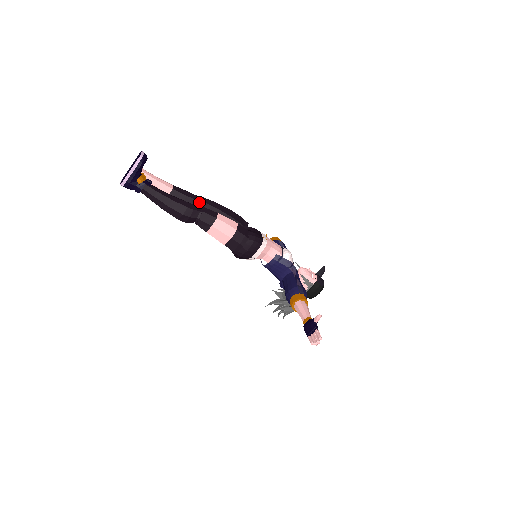
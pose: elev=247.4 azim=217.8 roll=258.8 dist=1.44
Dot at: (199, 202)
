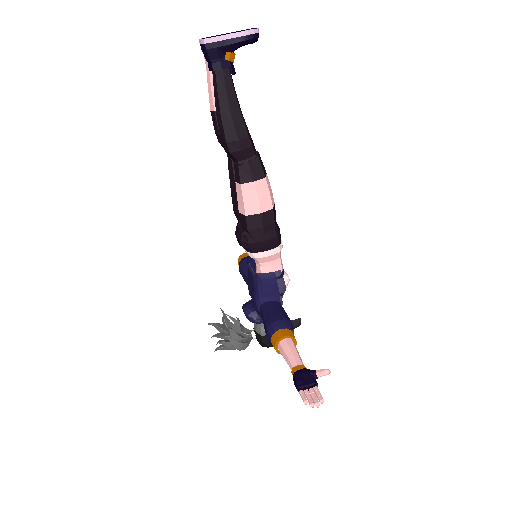
Dot at: occluded
